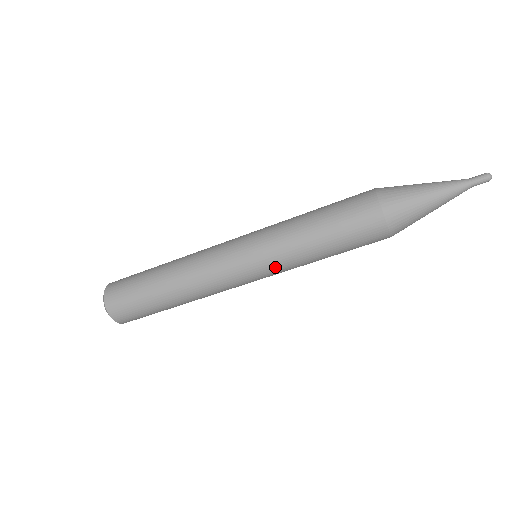
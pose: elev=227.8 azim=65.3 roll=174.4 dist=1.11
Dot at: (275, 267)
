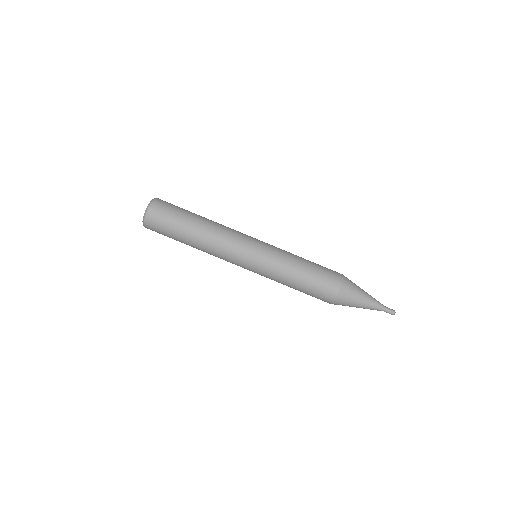
Dot at: (268, 262)
